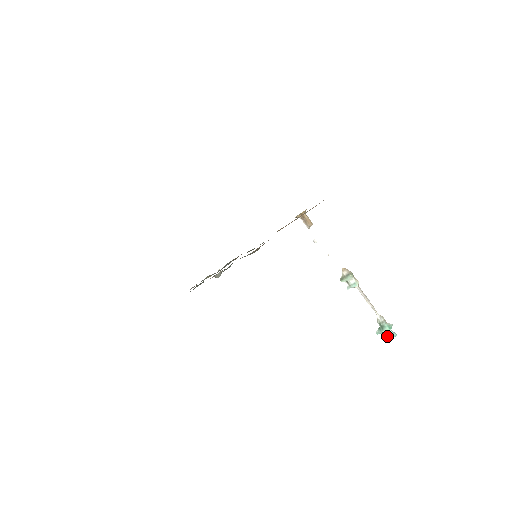
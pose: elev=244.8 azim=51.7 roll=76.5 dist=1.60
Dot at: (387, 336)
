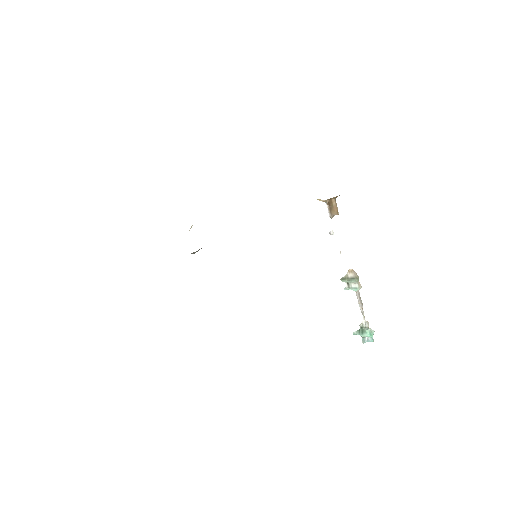
Dot at: (363, 340)
